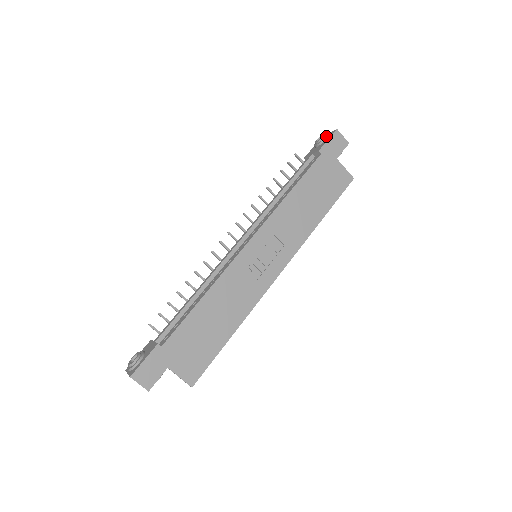
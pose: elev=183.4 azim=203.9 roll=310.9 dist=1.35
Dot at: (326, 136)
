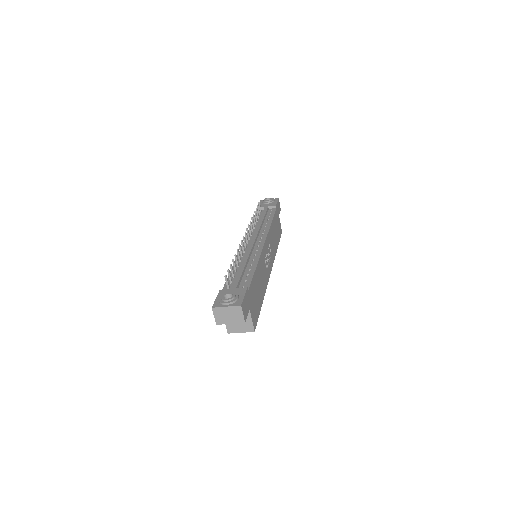
Dot at: (274, 199)
